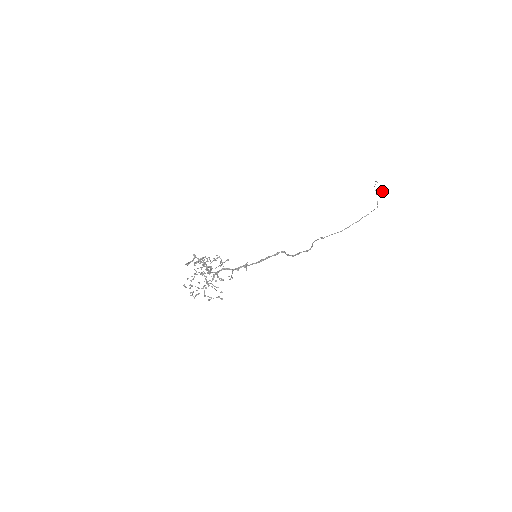
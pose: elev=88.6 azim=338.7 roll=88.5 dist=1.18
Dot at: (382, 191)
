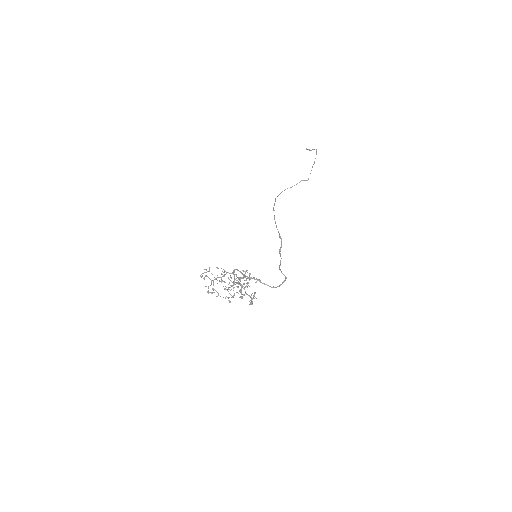
Dot at: (310, 150)
